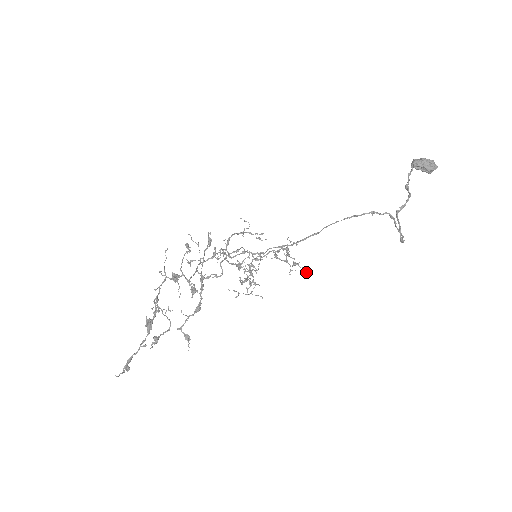
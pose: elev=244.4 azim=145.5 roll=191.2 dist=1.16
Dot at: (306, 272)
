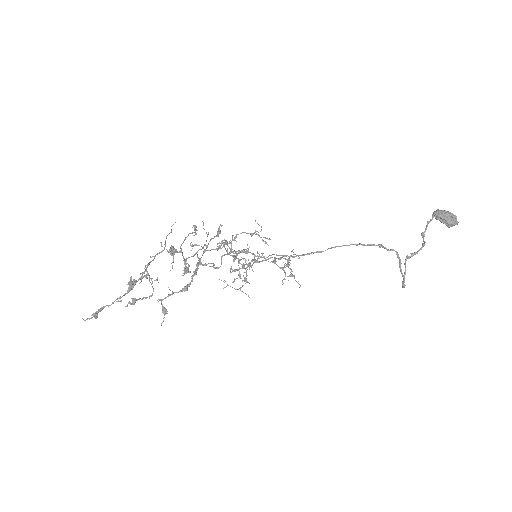
Dot at: occluded
